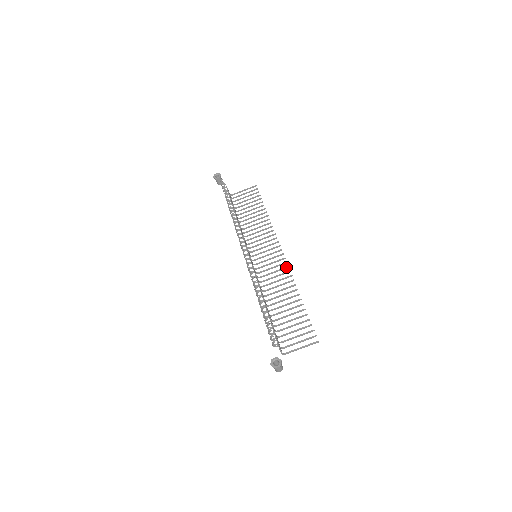
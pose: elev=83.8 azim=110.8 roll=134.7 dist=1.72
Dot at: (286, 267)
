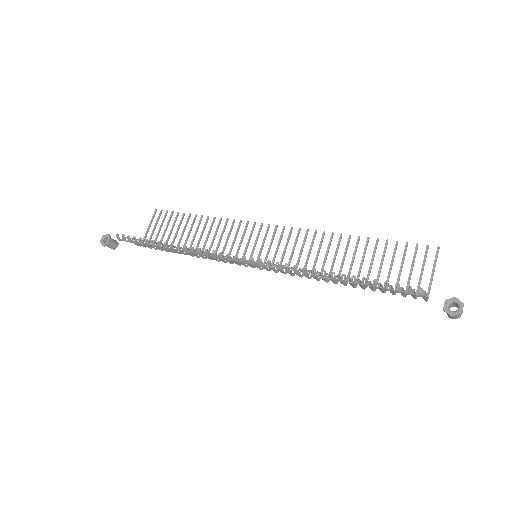
Dot at: (298, 231)
